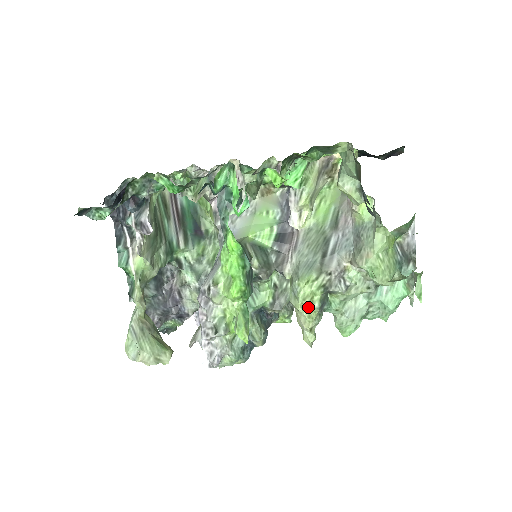
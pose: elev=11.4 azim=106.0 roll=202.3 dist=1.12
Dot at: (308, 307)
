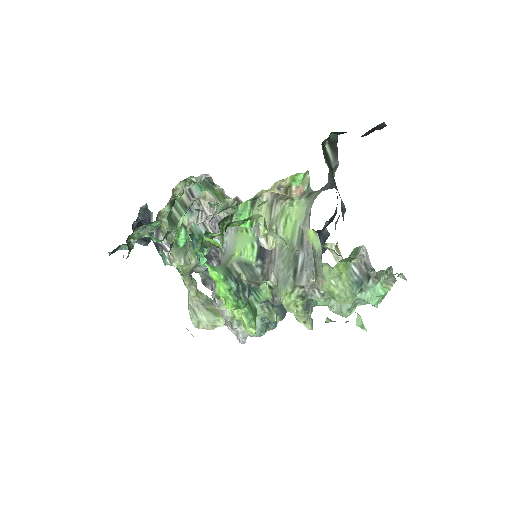
Dot at: (294, 310)
